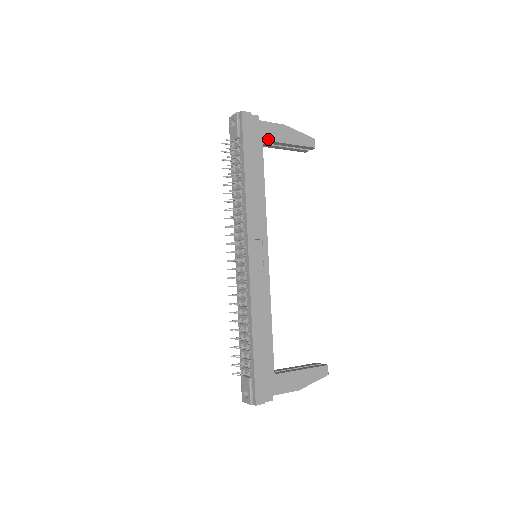
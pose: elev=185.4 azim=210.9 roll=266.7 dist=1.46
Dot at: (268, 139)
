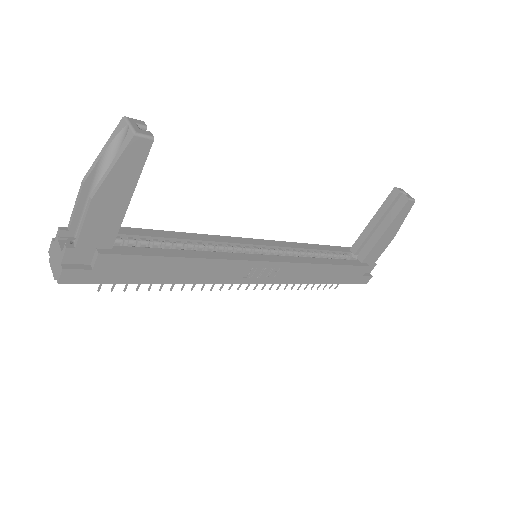
Dot at: (113, 236)
